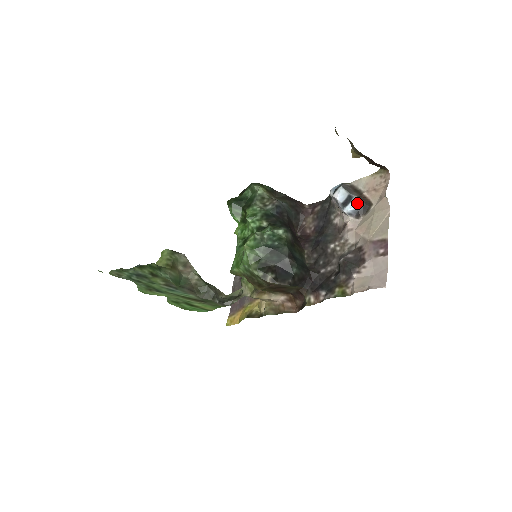
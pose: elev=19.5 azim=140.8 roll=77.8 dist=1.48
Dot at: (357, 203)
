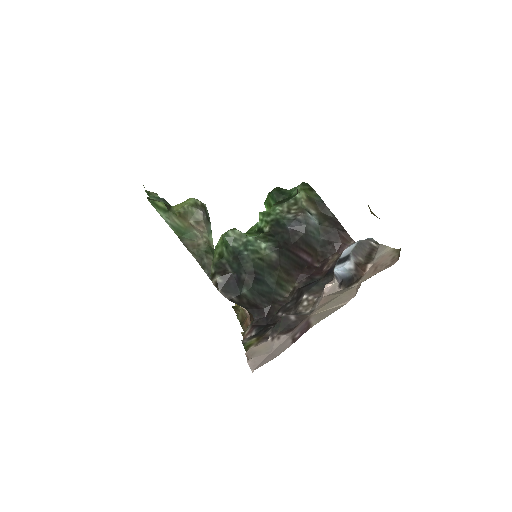
Dot at: (346, 269)
